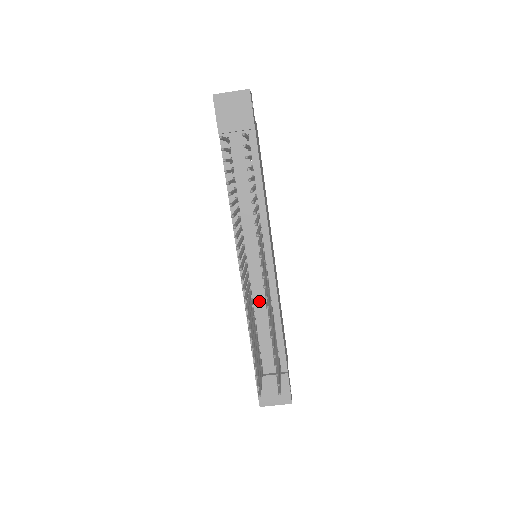
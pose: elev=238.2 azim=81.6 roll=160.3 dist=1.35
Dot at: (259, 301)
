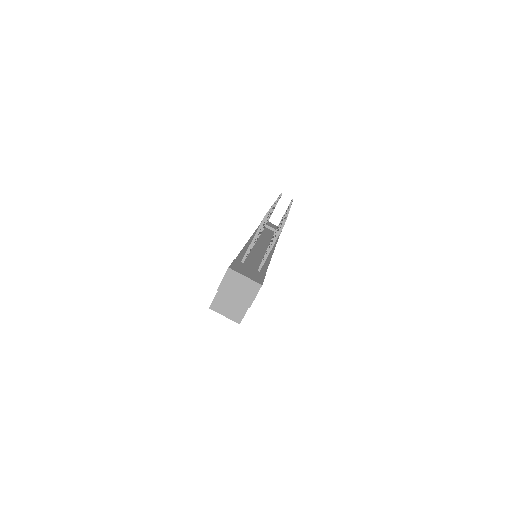
Dot at: (256, 252)
